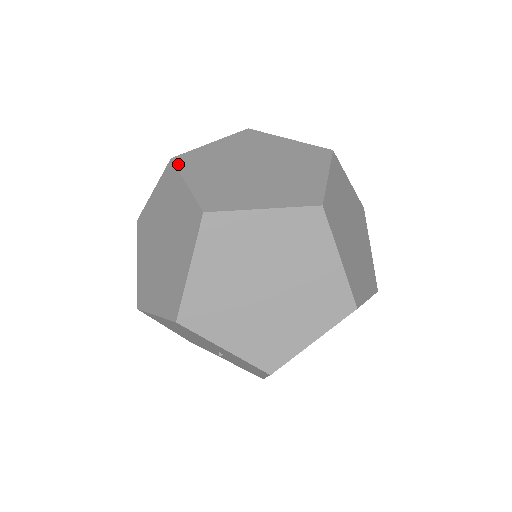
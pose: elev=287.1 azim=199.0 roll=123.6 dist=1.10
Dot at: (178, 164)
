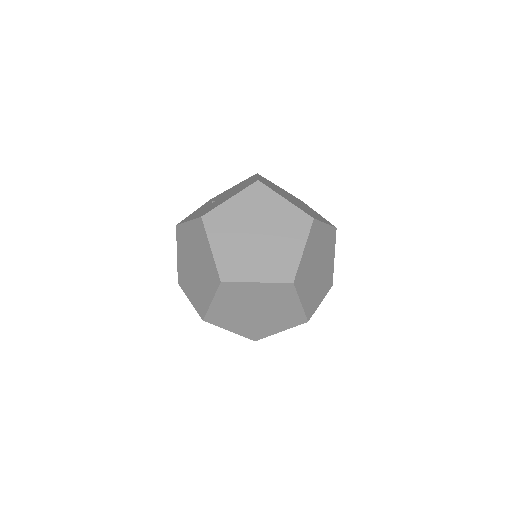
Dot at: (181, 287)
